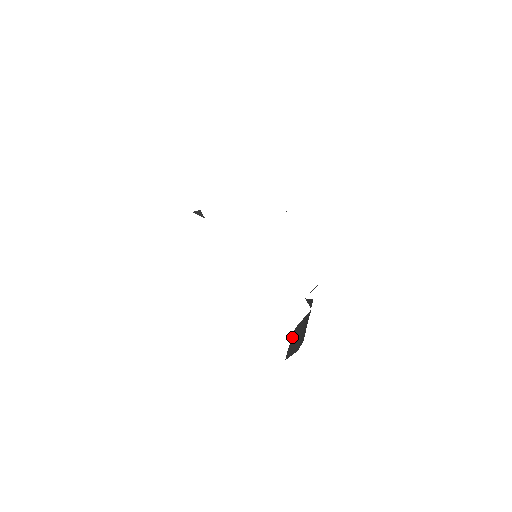
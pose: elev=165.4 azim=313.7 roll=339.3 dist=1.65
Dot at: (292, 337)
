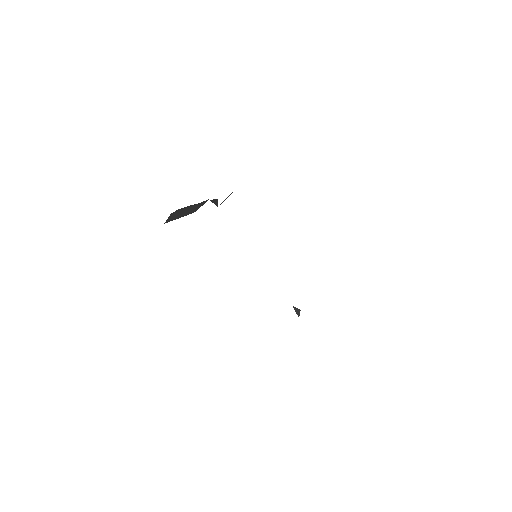
Dot at: occluded
